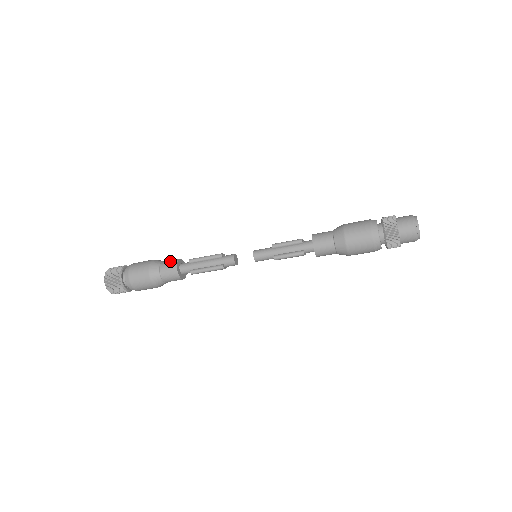
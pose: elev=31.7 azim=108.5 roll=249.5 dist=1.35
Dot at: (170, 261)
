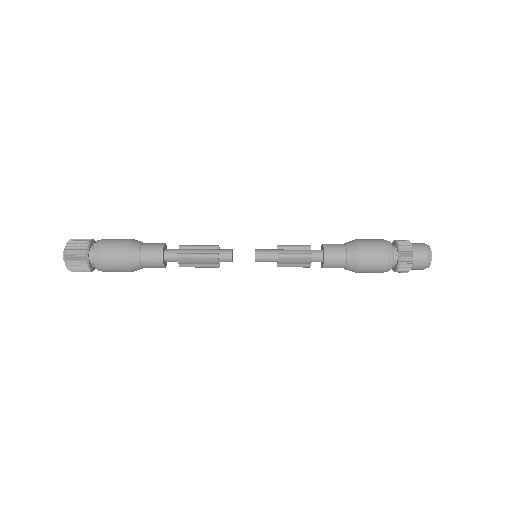
Dot at: (156, 243)
